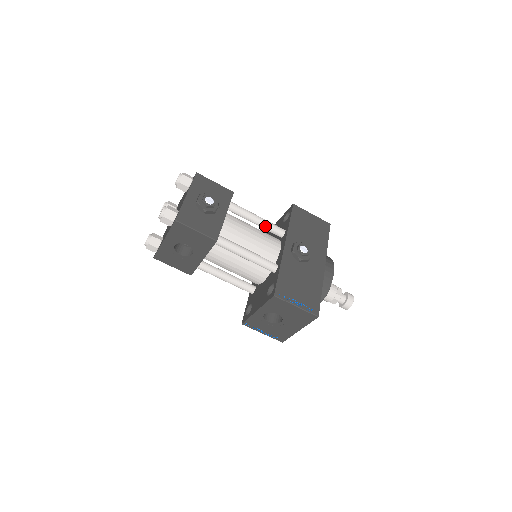
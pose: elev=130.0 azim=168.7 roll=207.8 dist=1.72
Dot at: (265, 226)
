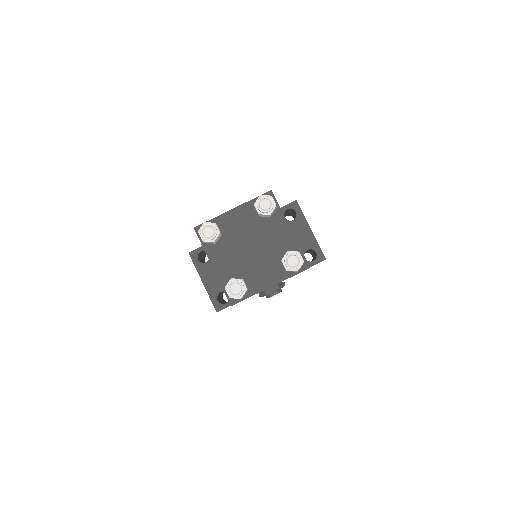
Dot at: occluded
